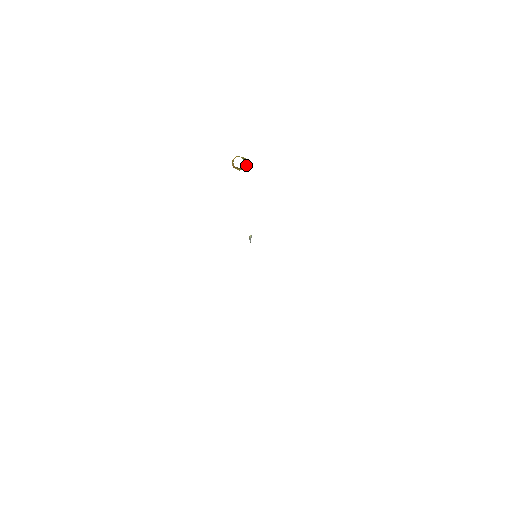
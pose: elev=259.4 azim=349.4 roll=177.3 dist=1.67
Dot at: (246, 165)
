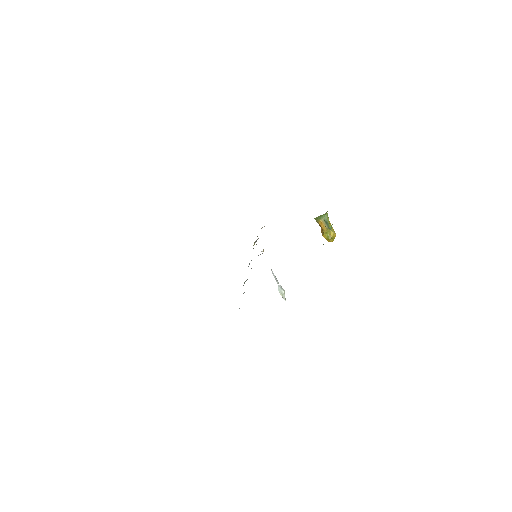
Dot at: (332, 237)
